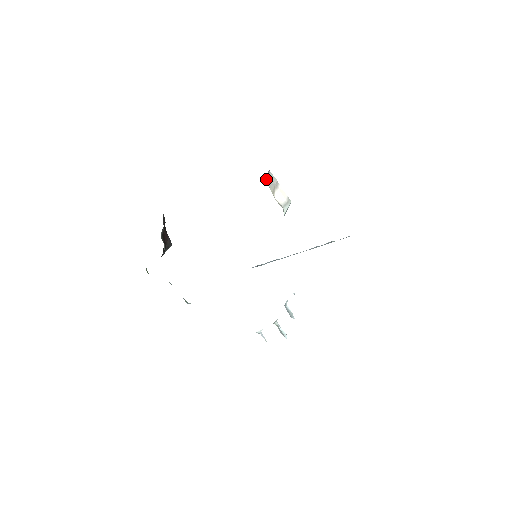
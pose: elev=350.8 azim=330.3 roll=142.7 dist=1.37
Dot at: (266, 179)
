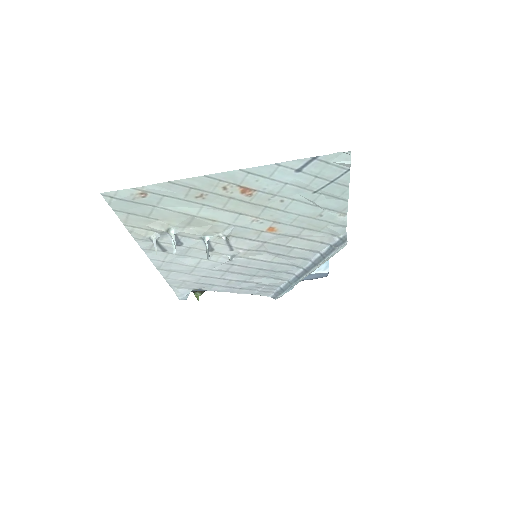
Dot at: occluded
